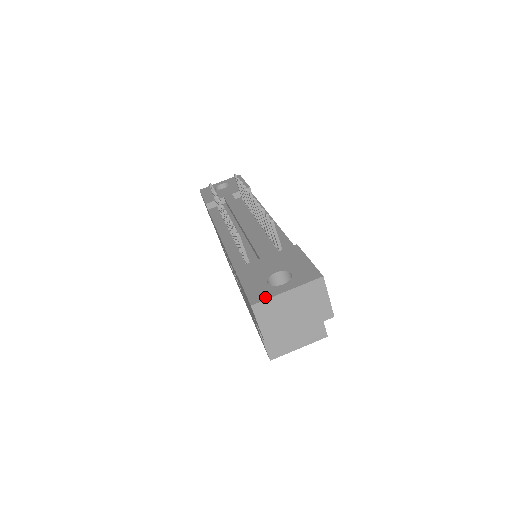
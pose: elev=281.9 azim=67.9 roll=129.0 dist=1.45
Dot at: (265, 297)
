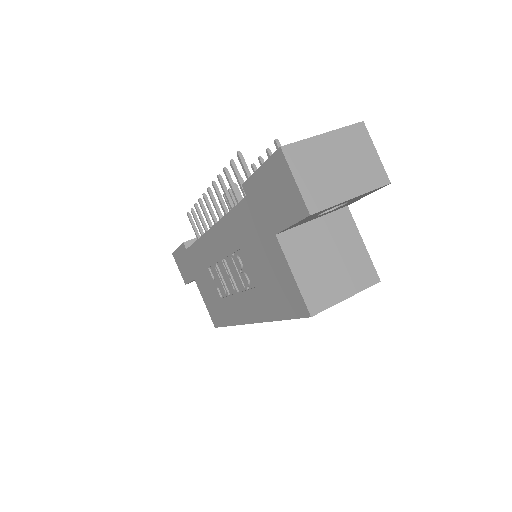
Dot at: (296, 142)
